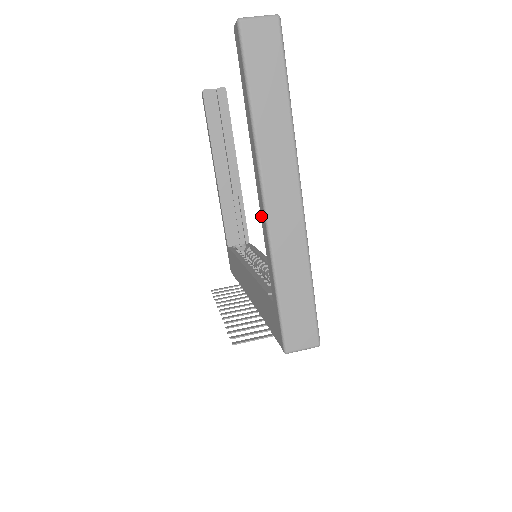
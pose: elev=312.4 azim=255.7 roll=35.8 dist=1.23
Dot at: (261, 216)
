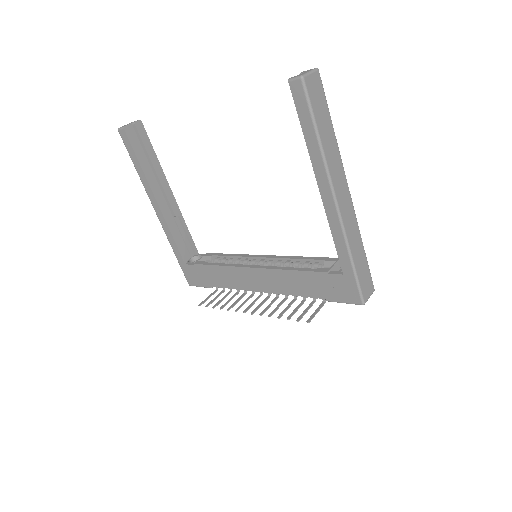
Dot at: (328, 216)
